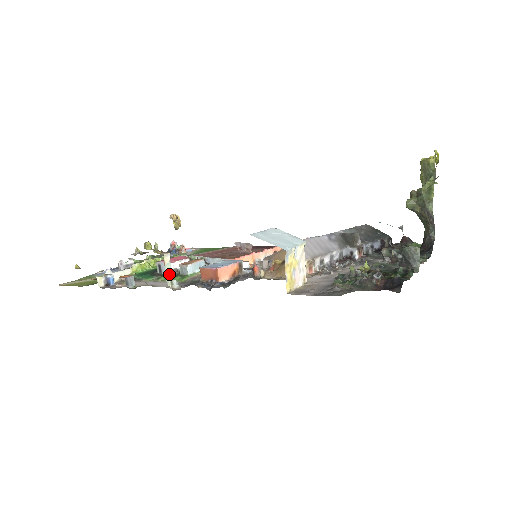
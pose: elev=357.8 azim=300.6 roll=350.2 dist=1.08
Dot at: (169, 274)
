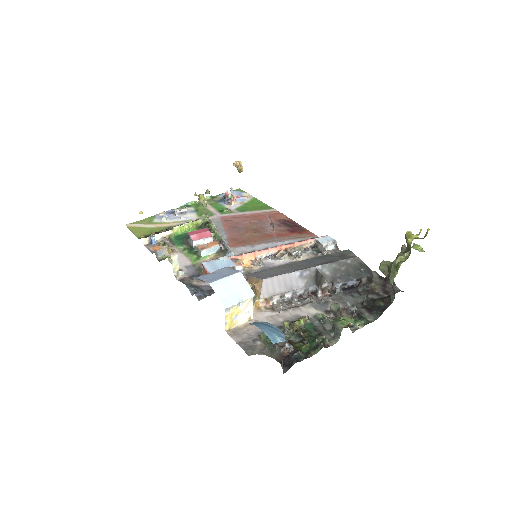
Dot at: (176, 267)
